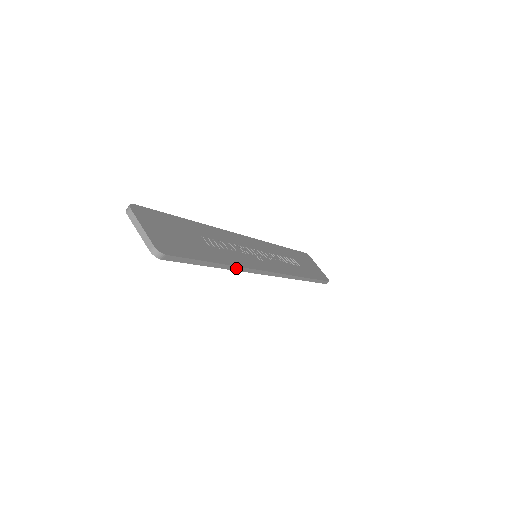
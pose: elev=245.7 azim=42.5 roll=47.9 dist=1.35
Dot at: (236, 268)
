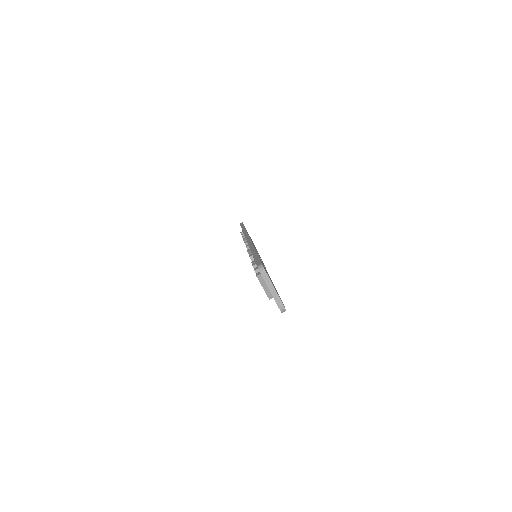
Dot at: occluded
